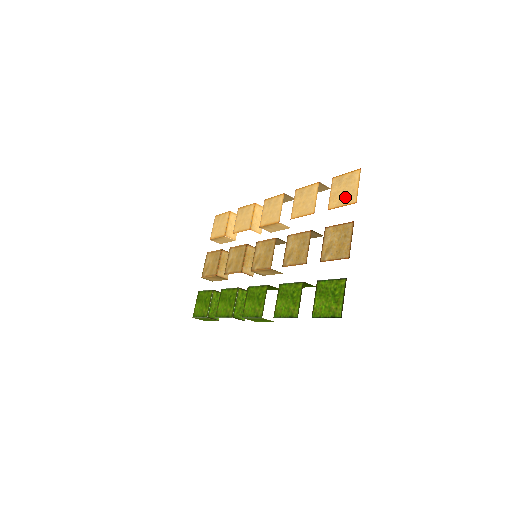
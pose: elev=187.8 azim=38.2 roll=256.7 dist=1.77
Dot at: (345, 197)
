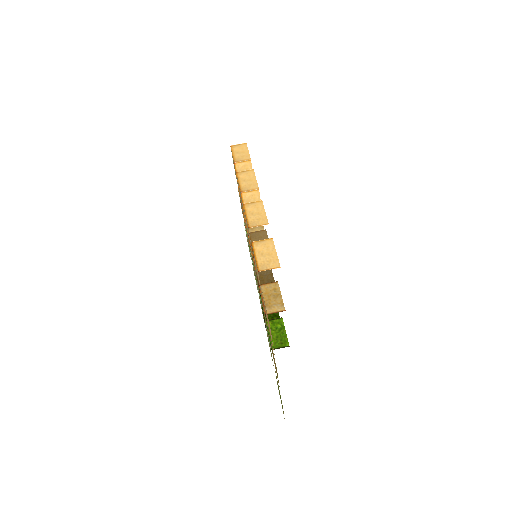
Dot at: occluded
